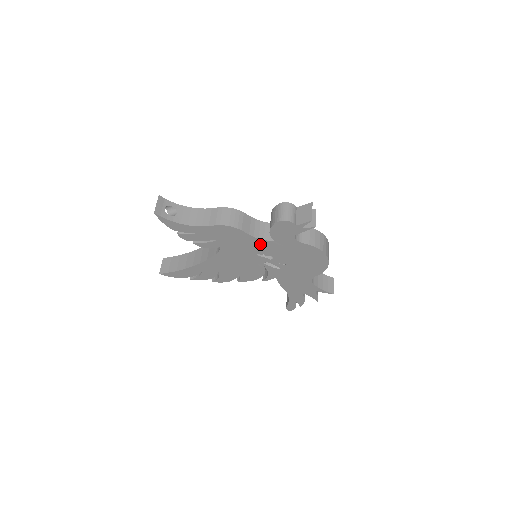
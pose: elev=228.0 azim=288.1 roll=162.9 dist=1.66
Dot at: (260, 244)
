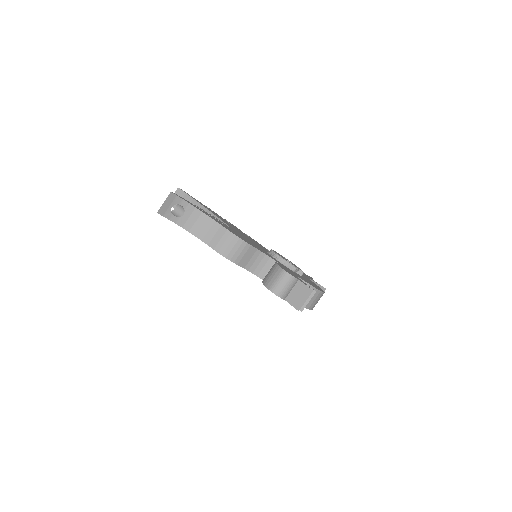
Dot at: occluded
